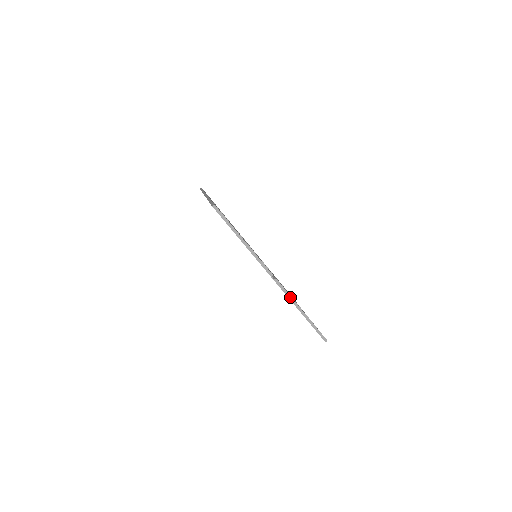
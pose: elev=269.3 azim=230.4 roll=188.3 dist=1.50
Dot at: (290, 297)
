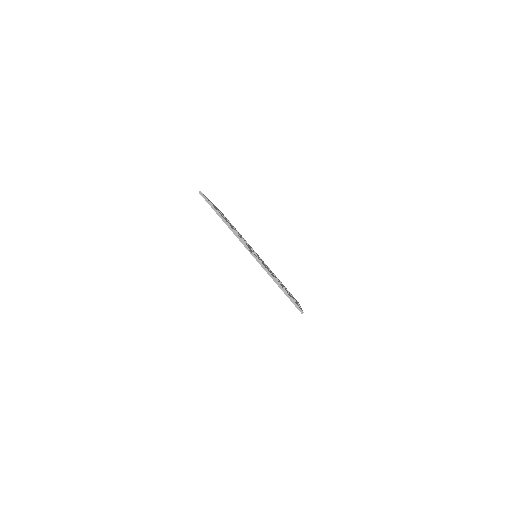
Dot at: (266, 269)
